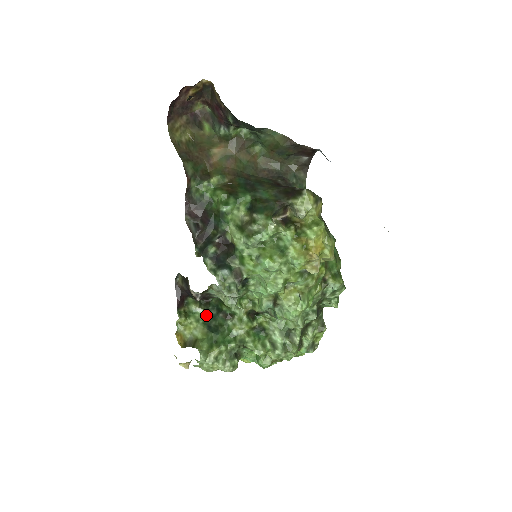
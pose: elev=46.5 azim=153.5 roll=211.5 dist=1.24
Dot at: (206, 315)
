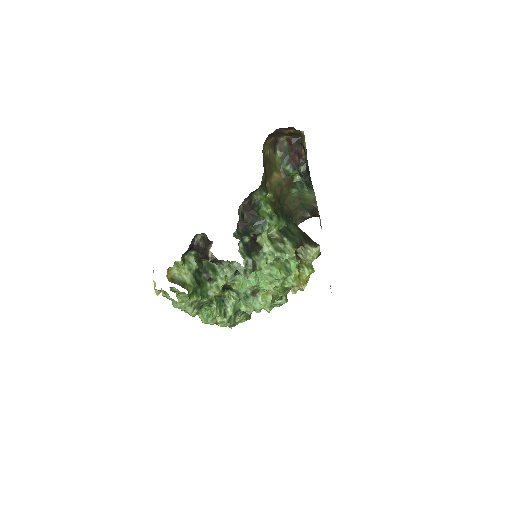
Dot at: (196, 269)
